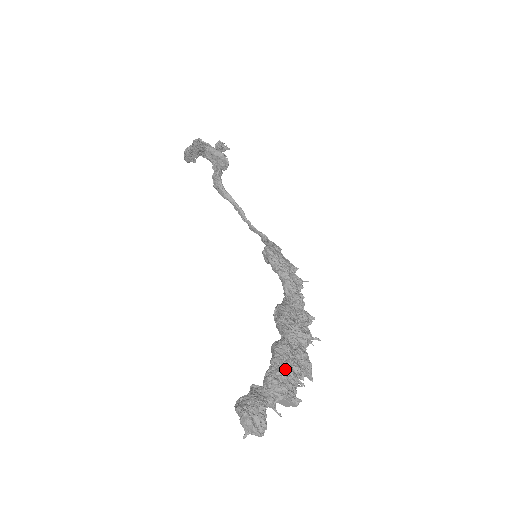
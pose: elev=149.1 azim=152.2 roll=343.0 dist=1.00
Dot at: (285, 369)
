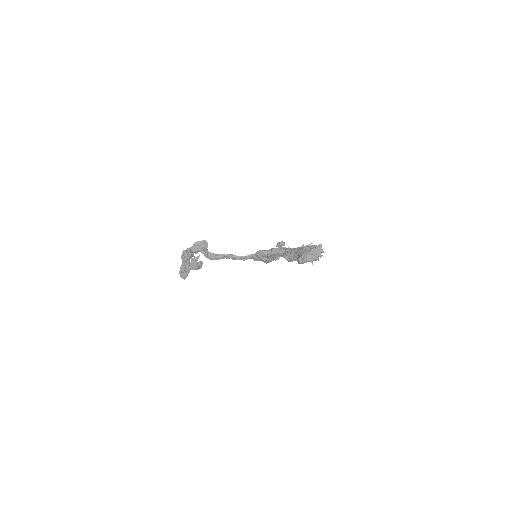
Dot at: (305, 247)
